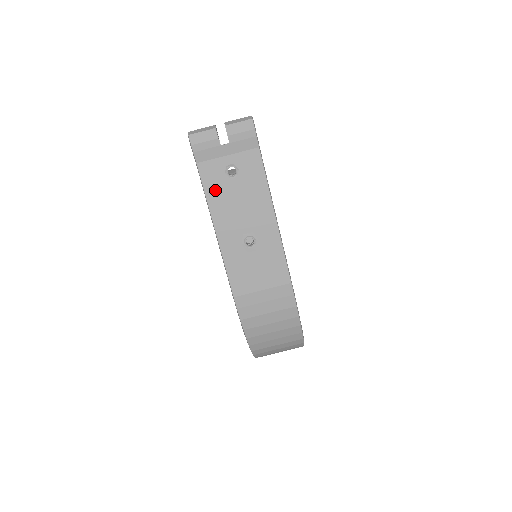
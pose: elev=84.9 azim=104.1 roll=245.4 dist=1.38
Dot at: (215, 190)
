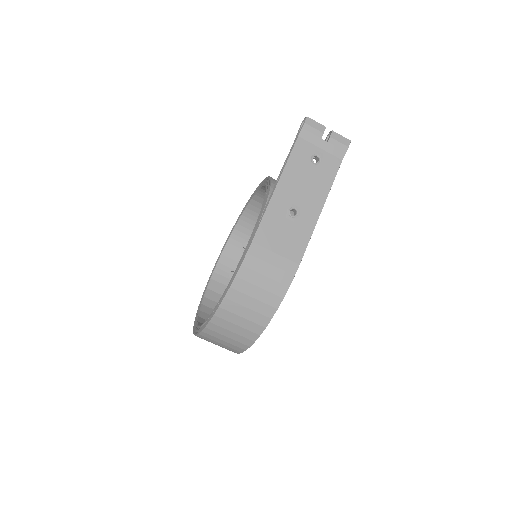
Dot at: (297, 161)
